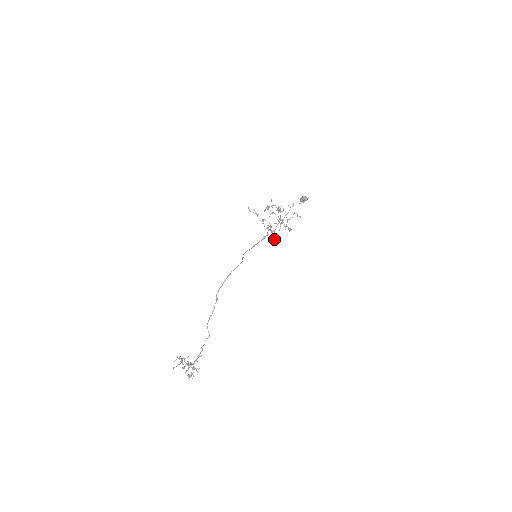
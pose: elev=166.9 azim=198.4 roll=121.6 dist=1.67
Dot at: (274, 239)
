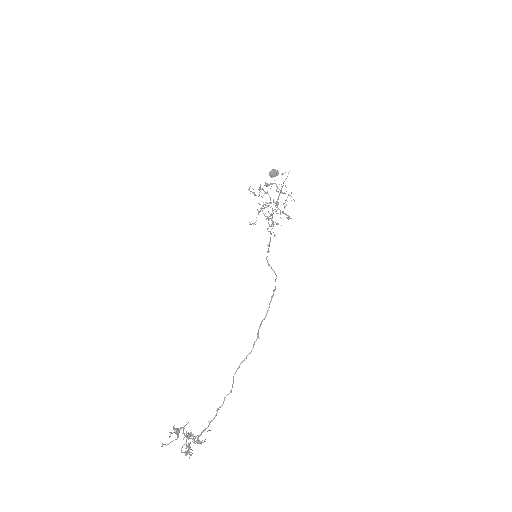
Dot at: occluded
